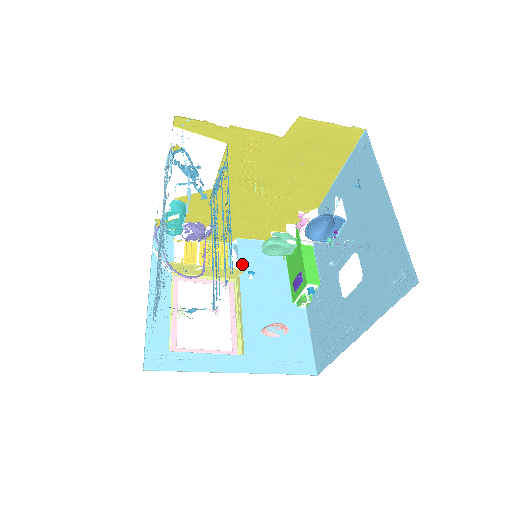
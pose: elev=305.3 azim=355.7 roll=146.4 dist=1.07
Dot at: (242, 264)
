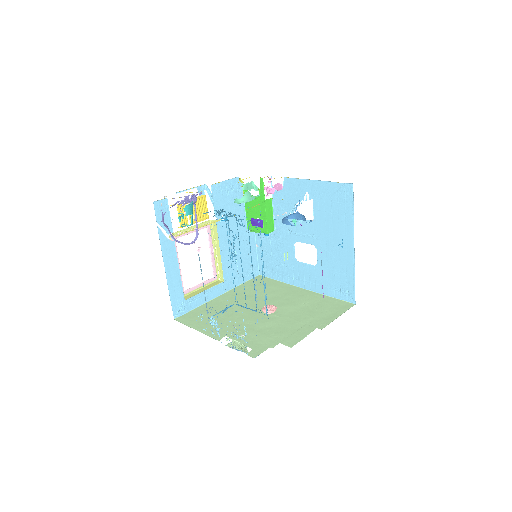
Dot at: (217, 210)
